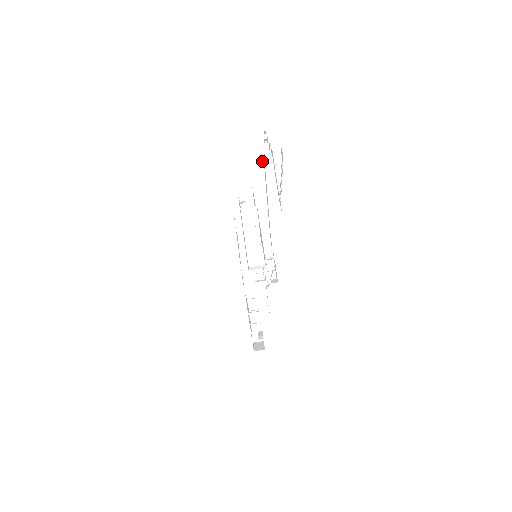
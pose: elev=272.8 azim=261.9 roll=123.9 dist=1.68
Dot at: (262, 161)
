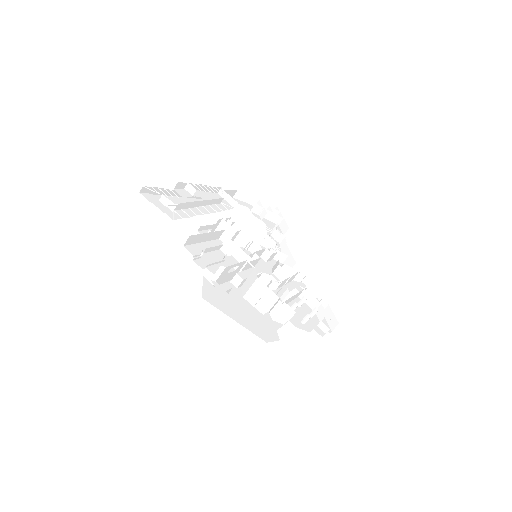
Dot at: (173, 191)
